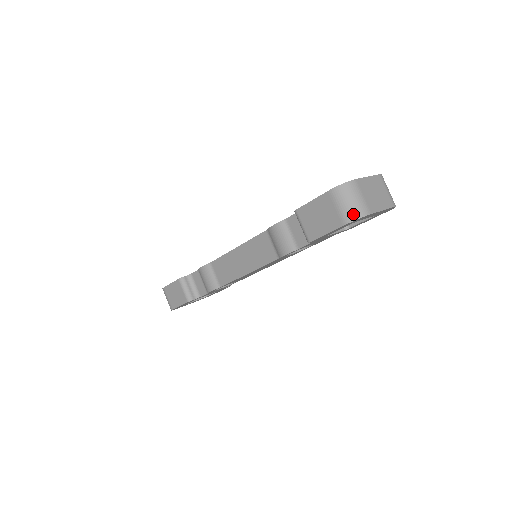
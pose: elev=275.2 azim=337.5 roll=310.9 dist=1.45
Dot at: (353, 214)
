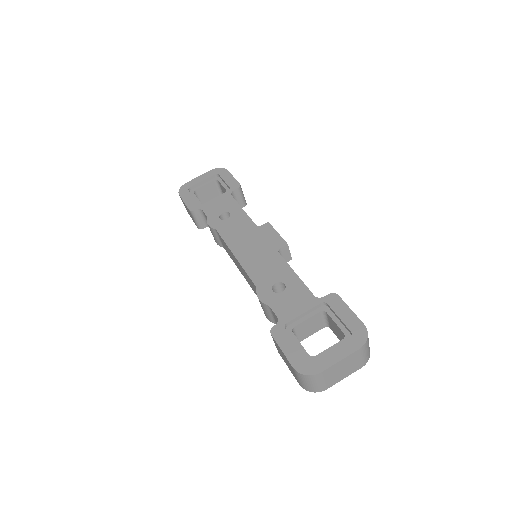
Dot at: (308, 389)
